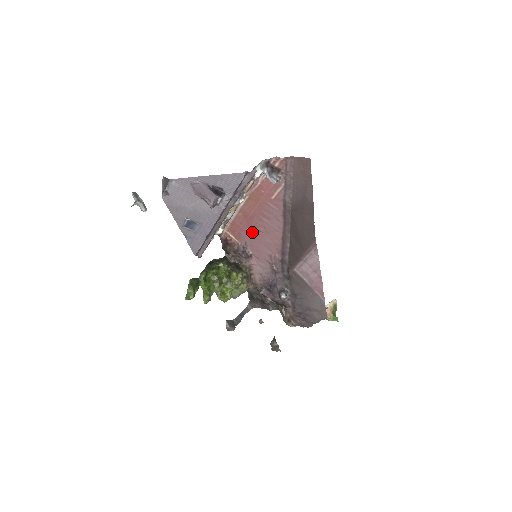
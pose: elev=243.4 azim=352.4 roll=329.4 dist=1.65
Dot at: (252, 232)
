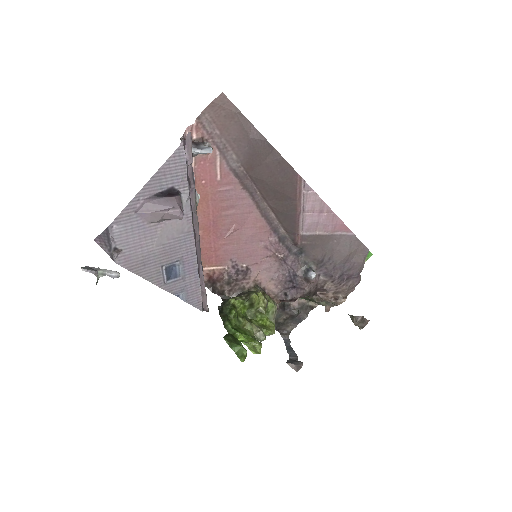
Dot at: (228, 241)
